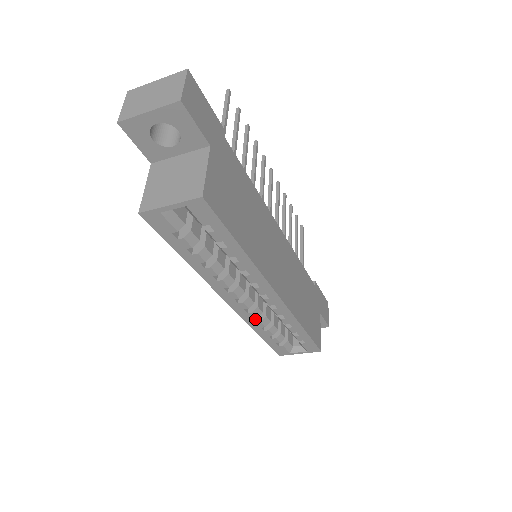
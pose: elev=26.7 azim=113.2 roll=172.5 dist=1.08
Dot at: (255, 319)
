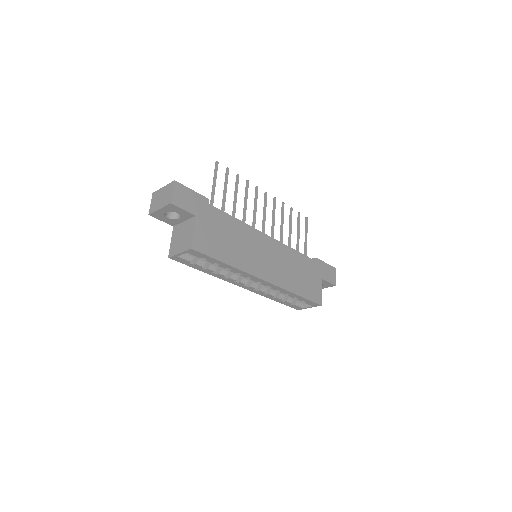
Dot at: (265, 293)
